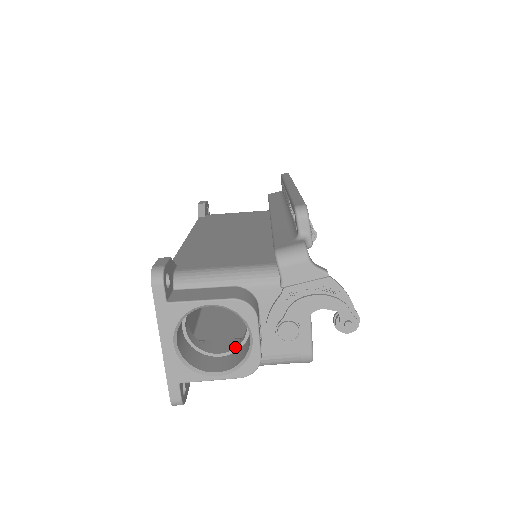
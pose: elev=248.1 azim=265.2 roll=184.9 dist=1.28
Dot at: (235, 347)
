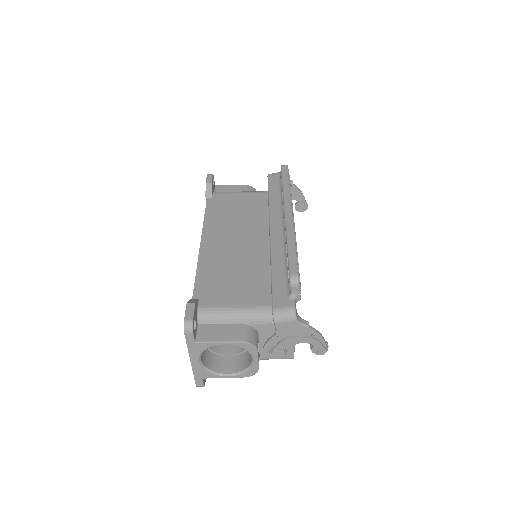
Dot at: (240, 352)
